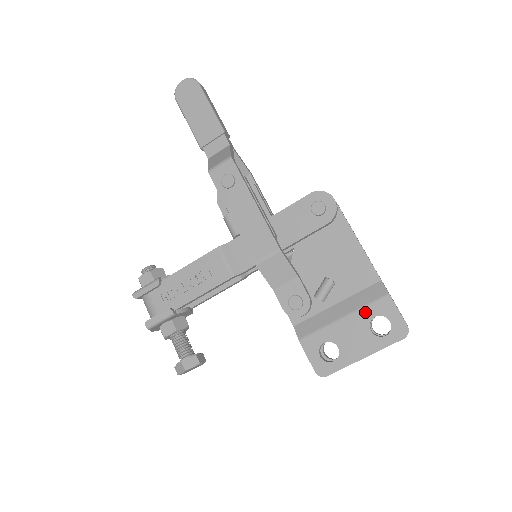
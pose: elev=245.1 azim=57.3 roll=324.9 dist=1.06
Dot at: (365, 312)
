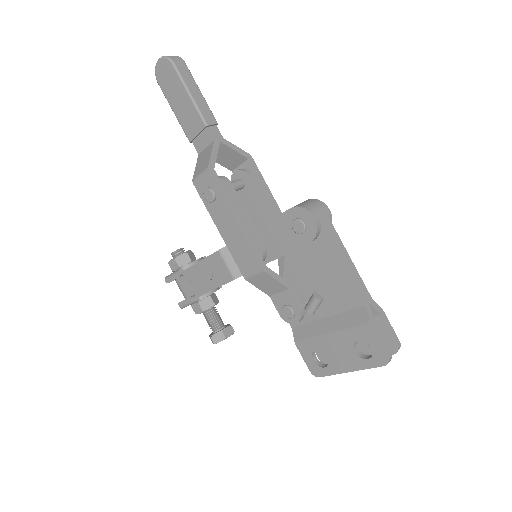
Dot at: (348, 334)
